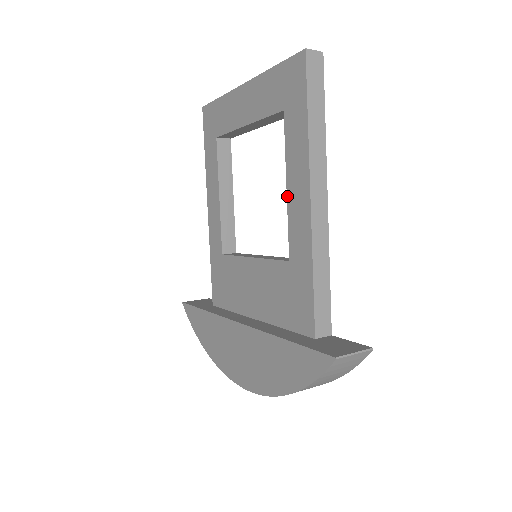
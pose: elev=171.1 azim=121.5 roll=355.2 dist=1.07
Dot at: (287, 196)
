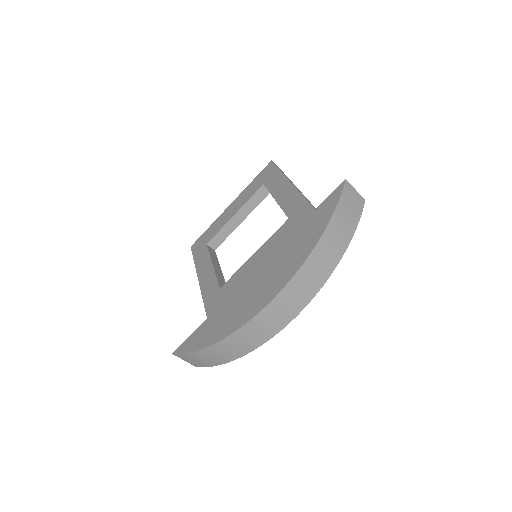
Dot at: (277, 201)
